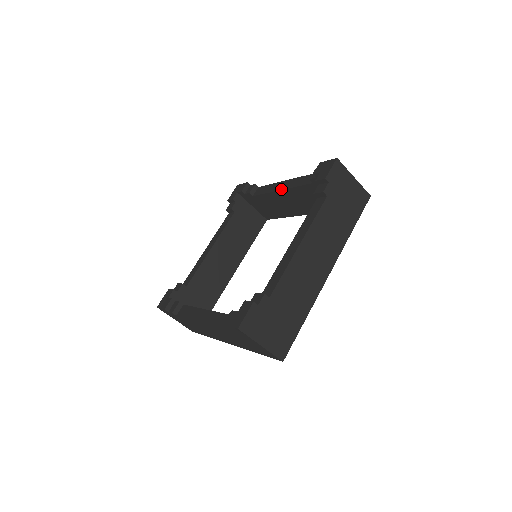
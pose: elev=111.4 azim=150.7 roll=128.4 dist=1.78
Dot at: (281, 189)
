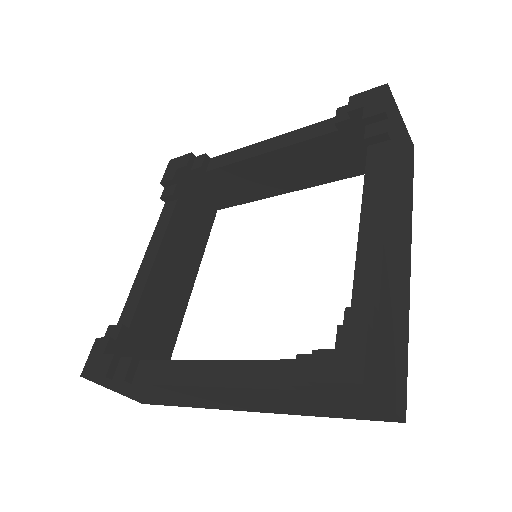
Dot at: (268, 151)
